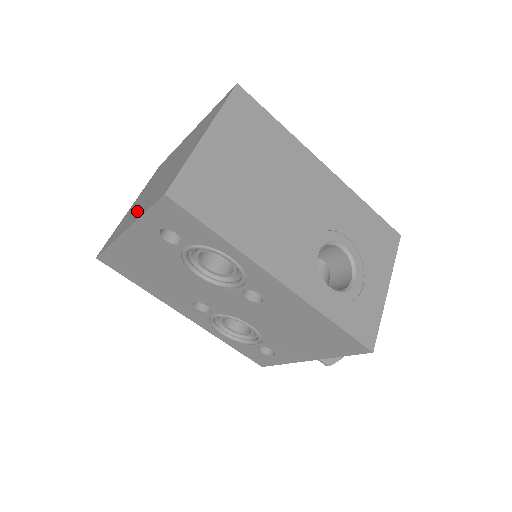
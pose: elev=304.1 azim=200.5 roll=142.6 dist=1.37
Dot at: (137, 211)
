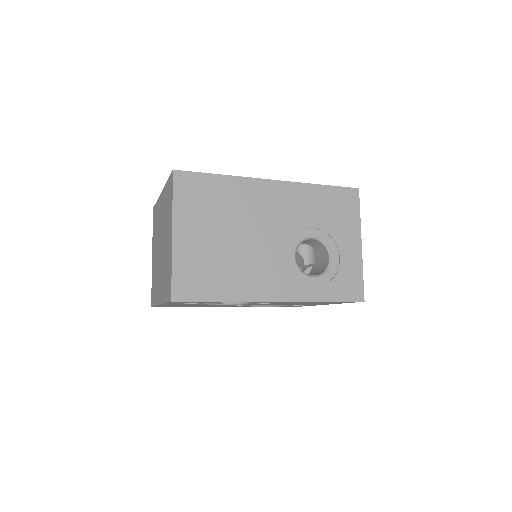
Dot at: (159, 284)
